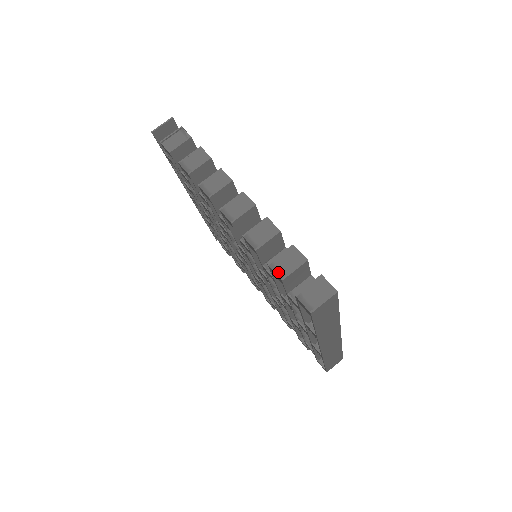
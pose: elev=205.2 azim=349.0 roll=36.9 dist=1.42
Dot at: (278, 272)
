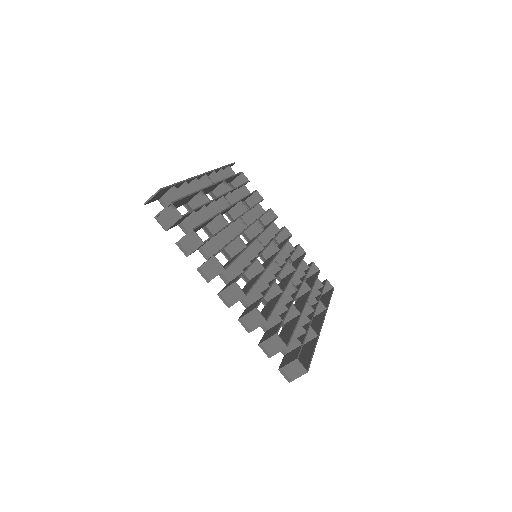
Dot at: (266, 352)
